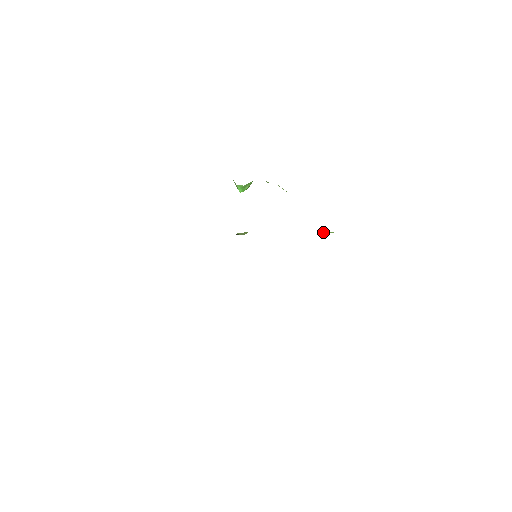
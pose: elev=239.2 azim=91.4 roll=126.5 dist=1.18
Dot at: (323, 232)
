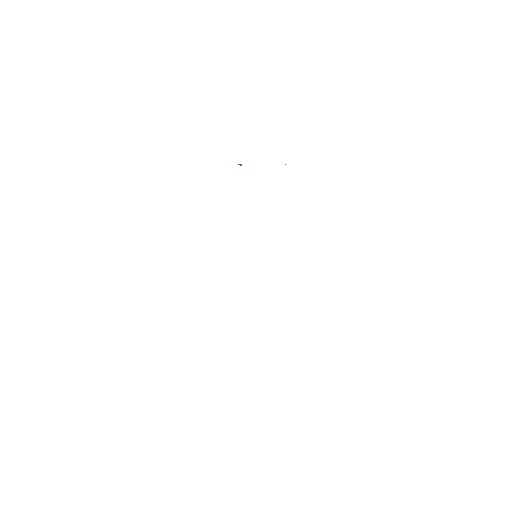
Dot at: occluded
